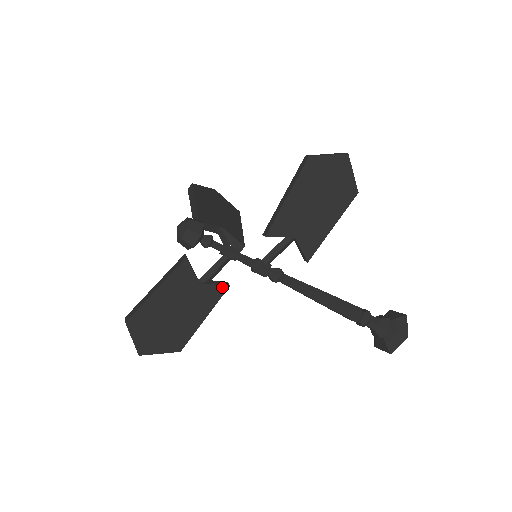
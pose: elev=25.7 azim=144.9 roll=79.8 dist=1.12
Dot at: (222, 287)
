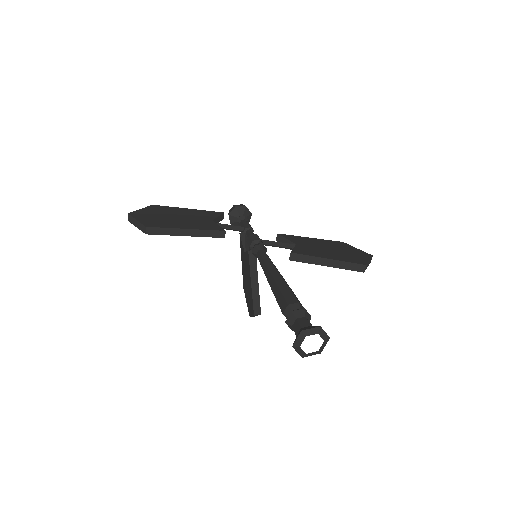
Dot at: (221, 229)
